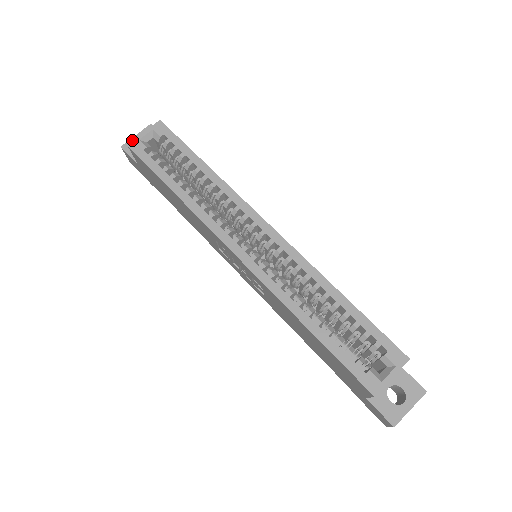
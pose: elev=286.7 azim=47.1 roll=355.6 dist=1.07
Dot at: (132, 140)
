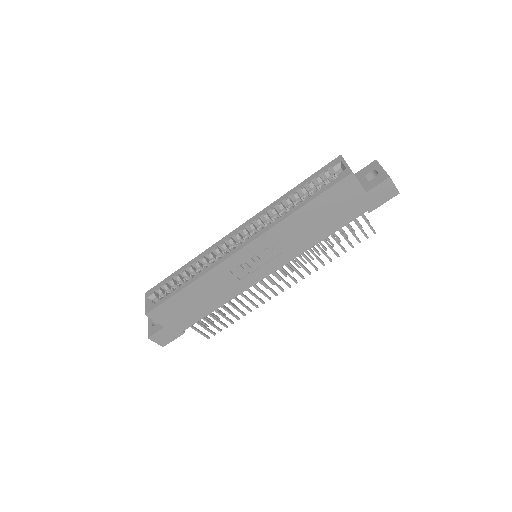
Dot at: (149, 330)
